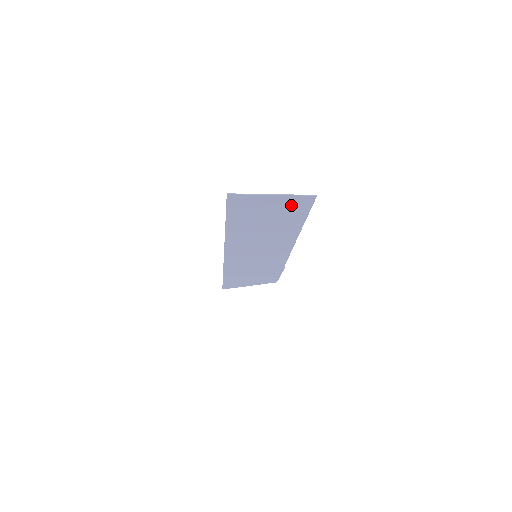
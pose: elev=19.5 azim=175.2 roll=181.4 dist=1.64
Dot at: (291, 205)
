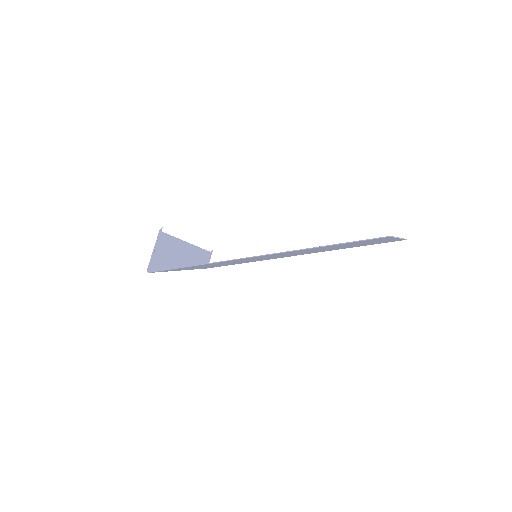
Dot at: (385, 241)
